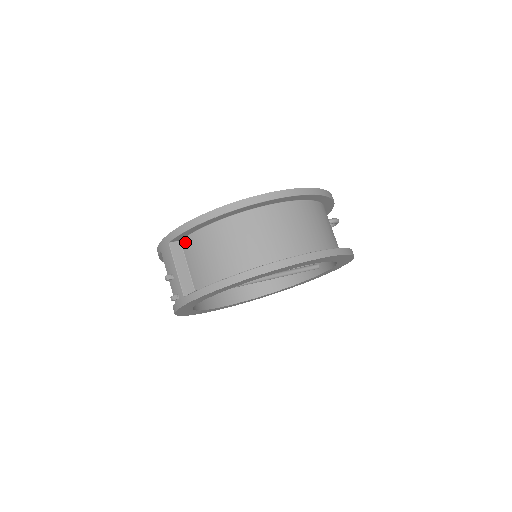
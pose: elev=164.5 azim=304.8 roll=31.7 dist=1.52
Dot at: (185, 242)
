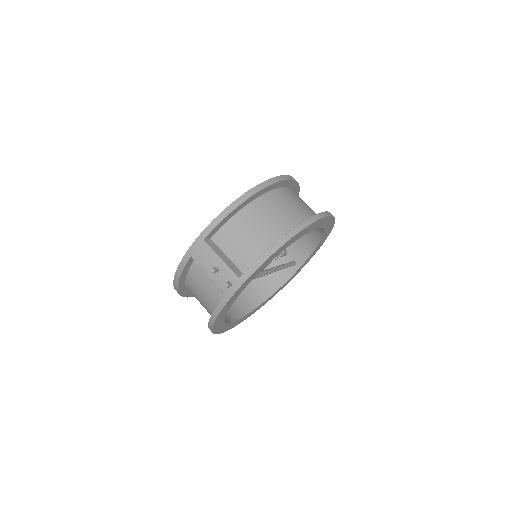
Dot at: (217, 237)
